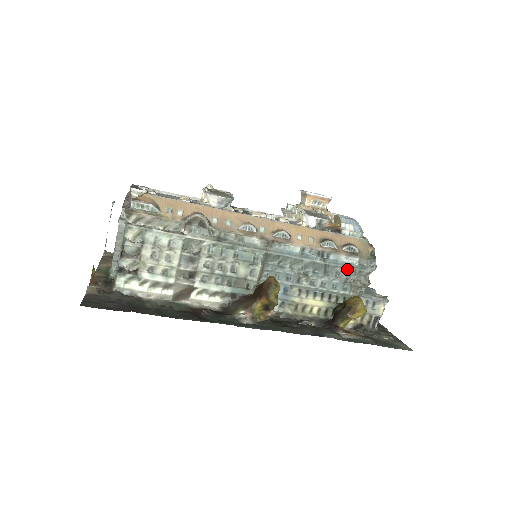
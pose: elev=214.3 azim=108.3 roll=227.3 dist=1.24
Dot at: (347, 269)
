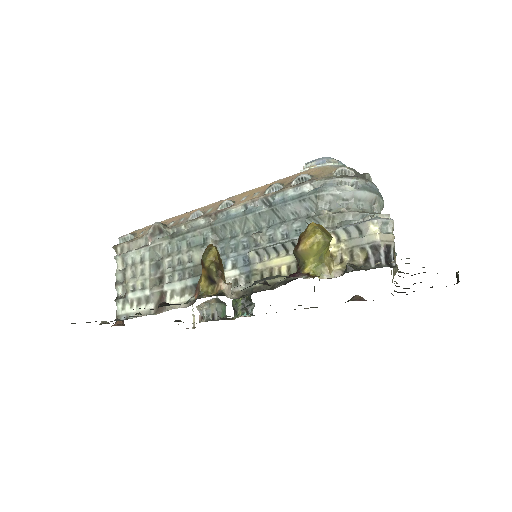
Dot at: (299, 202)
